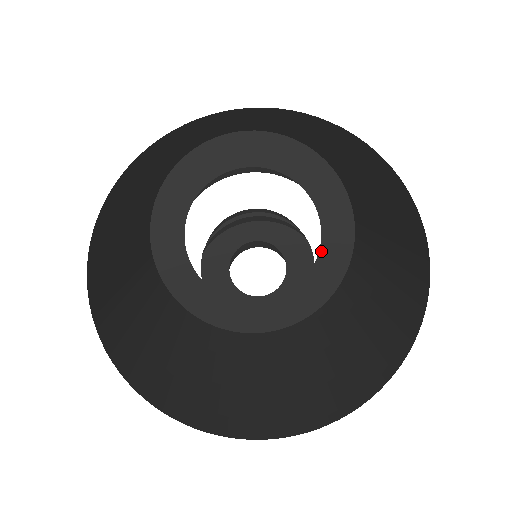
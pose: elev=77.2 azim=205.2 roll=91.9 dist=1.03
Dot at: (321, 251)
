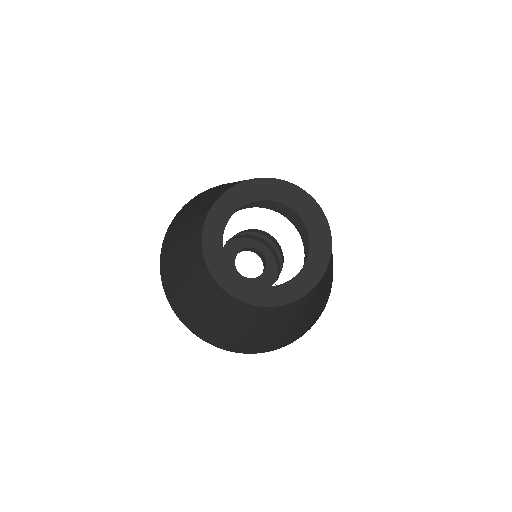
Dot at: (298, 213)
